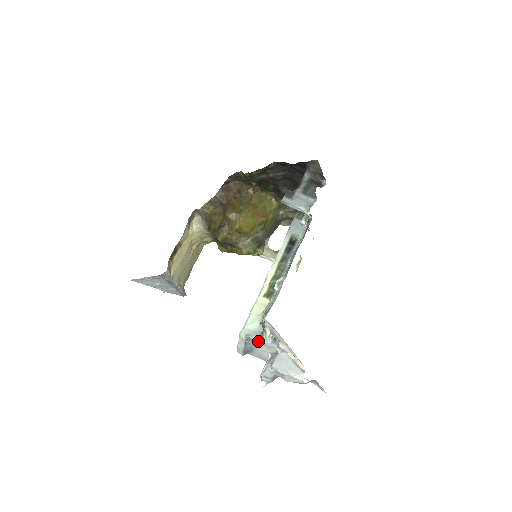
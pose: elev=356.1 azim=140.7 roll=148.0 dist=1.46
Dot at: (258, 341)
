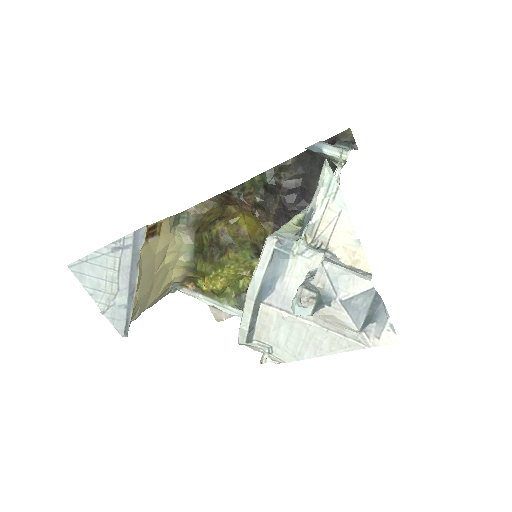
Dot at: (296, 245)
